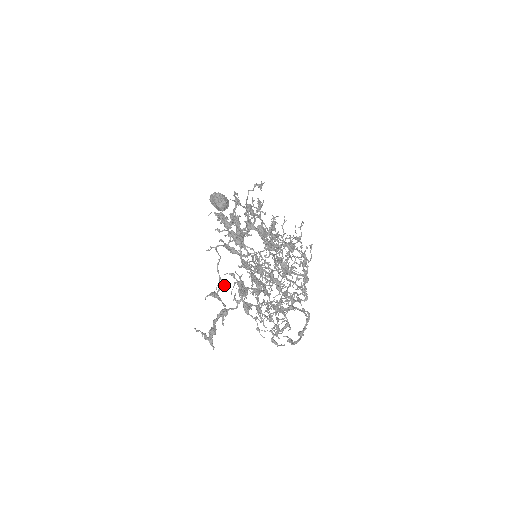
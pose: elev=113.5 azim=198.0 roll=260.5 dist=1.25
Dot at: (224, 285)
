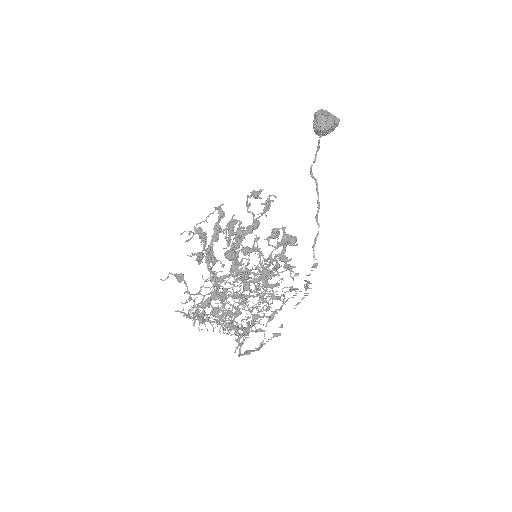
Dot at: (217, 277)
